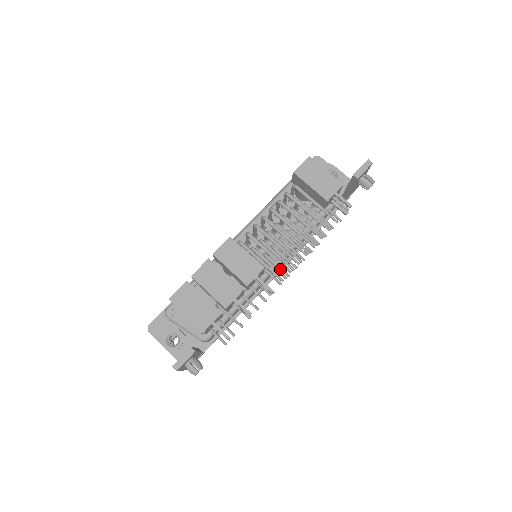
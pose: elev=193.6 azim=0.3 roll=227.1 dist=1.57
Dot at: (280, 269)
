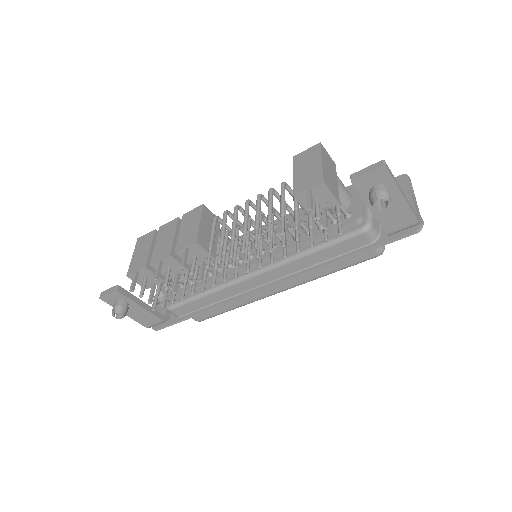
Dot at: (235, 265)
